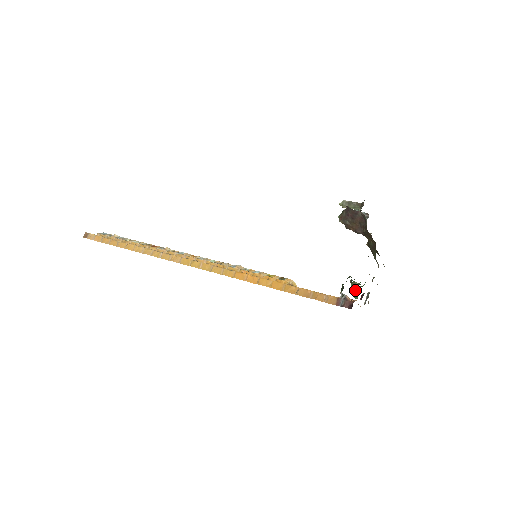
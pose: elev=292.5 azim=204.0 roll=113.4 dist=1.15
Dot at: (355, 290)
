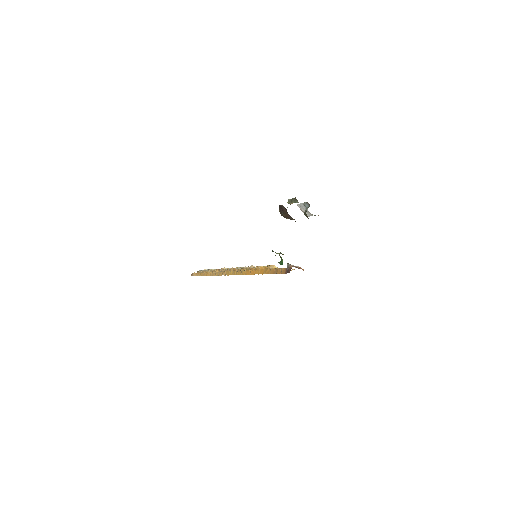
Dot at: (281, 259)
